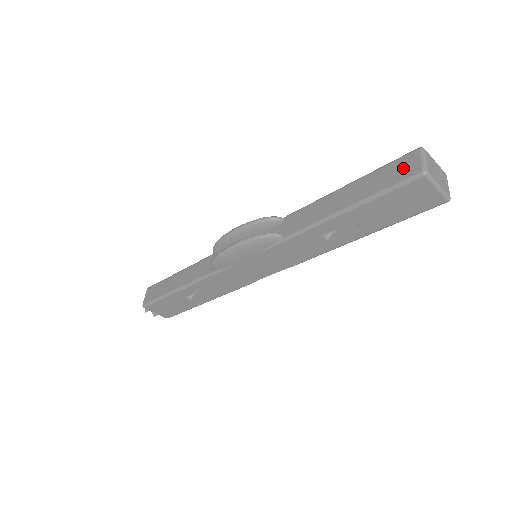
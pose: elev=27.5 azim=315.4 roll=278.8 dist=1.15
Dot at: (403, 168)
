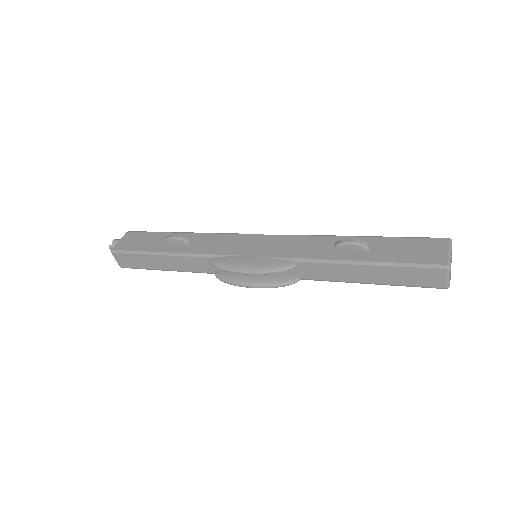
Dot at: (430, 278)
